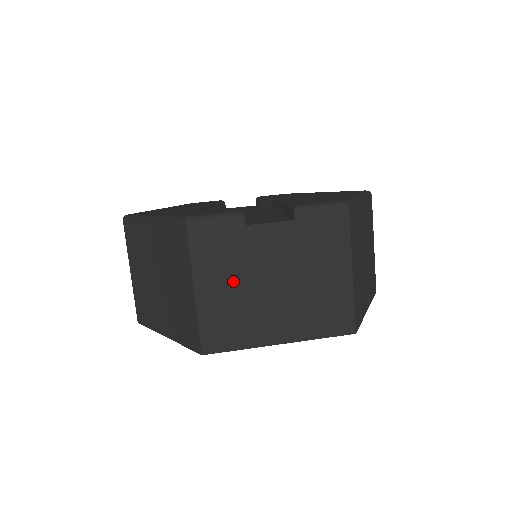
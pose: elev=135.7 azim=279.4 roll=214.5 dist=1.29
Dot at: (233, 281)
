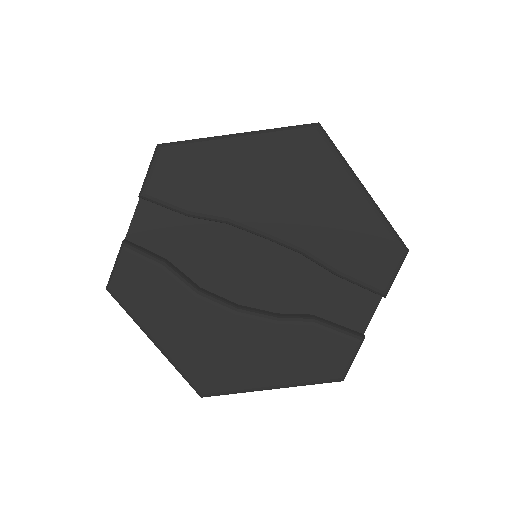
Dot at: occluded
